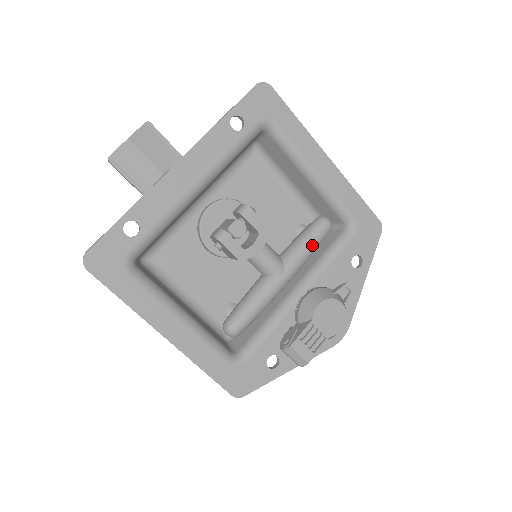
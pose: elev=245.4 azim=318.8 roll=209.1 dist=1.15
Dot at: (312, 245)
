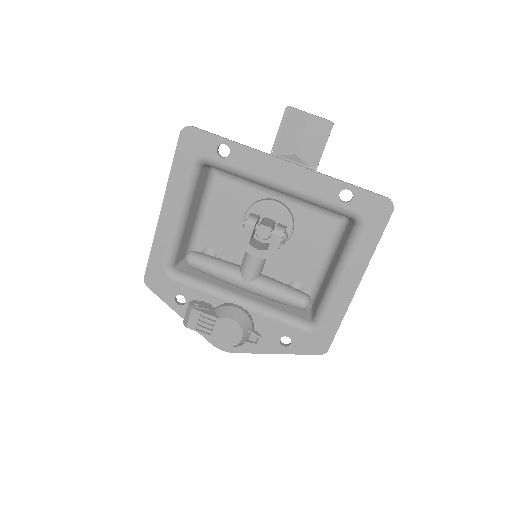
Dot at: (280, 298)
